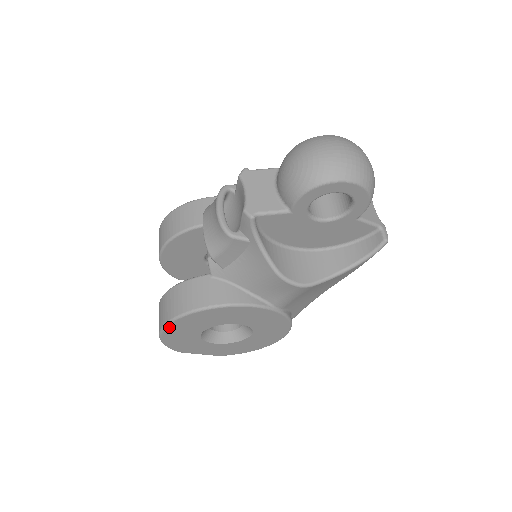
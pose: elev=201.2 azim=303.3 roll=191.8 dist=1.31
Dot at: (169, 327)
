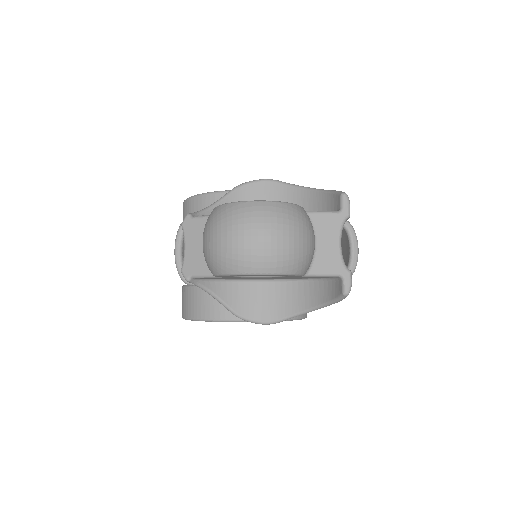
Dot at: occluded
